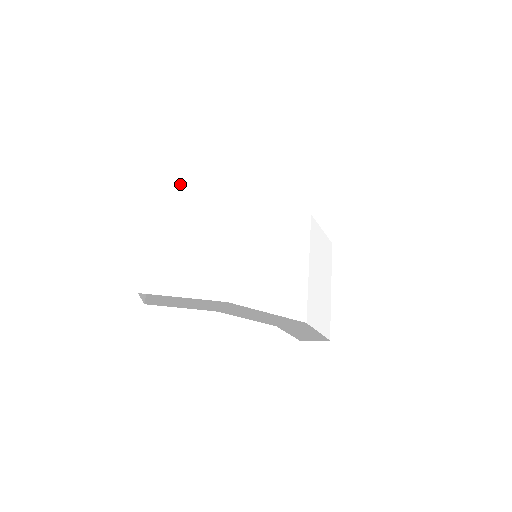
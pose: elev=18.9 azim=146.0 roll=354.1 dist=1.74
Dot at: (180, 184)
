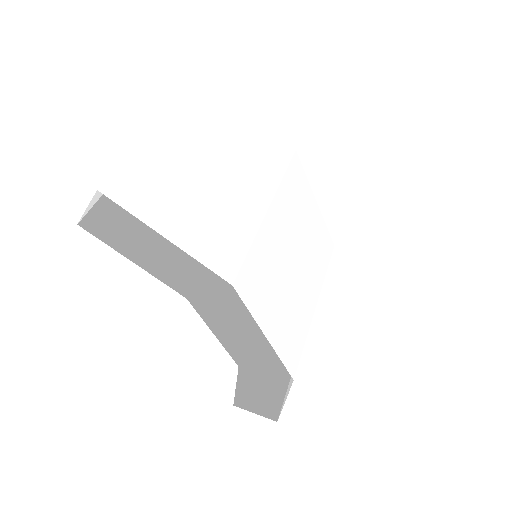
Dot at: (223, 96)
